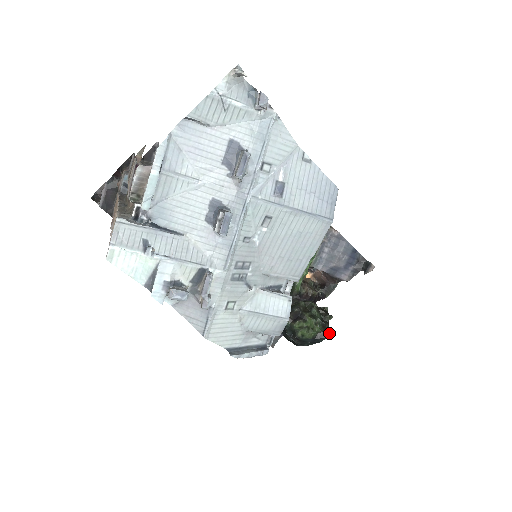
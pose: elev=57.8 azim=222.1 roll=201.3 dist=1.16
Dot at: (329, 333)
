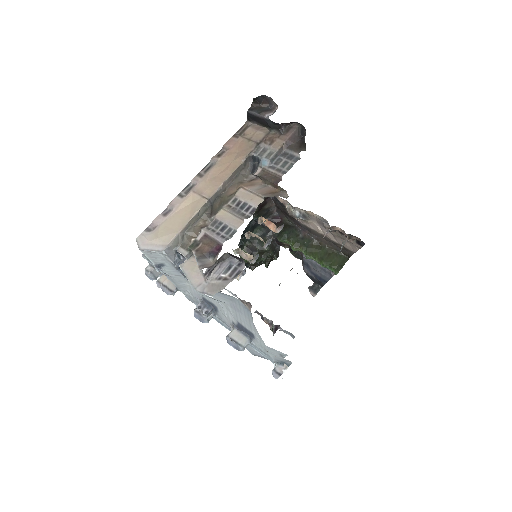
Dot at: (251, 269)
